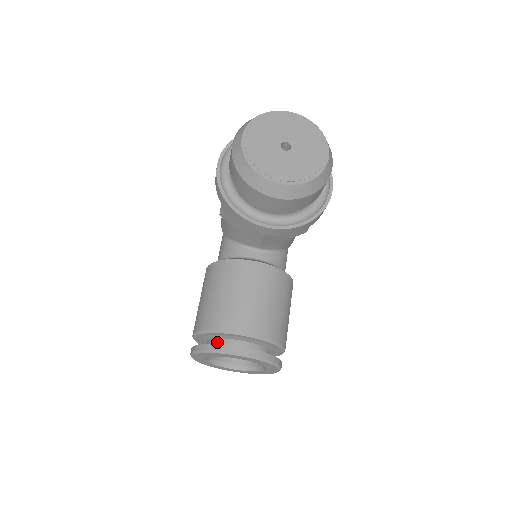
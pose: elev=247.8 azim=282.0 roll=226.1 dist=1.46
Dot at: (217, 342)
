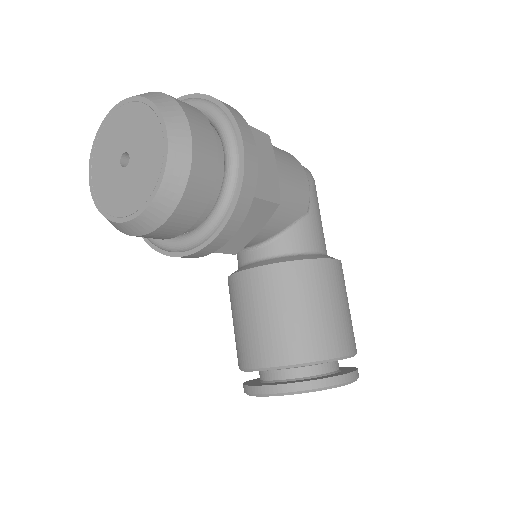
Dot at: occluded
